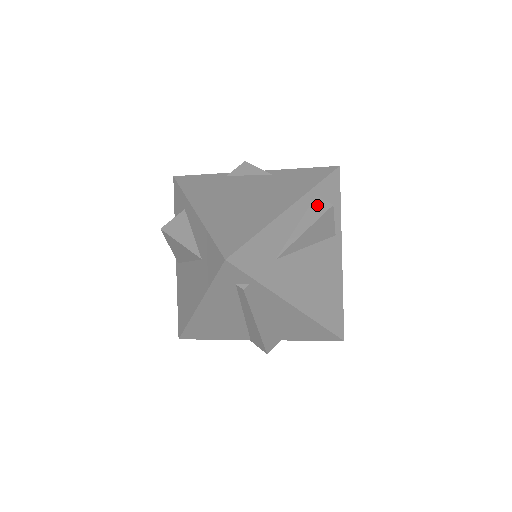
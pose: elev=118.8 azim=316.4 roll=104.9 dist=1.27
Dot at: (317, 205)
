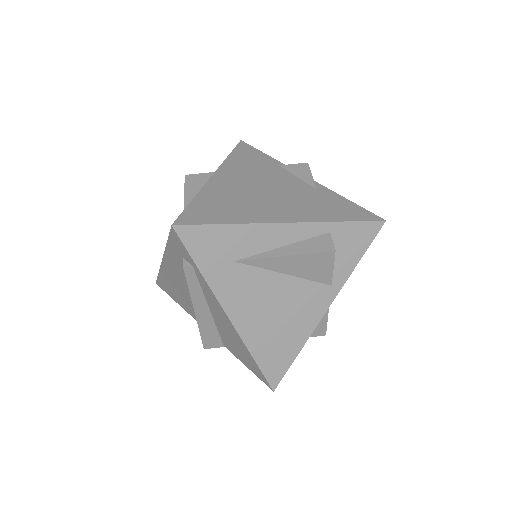
Dot at: (321, 240)
